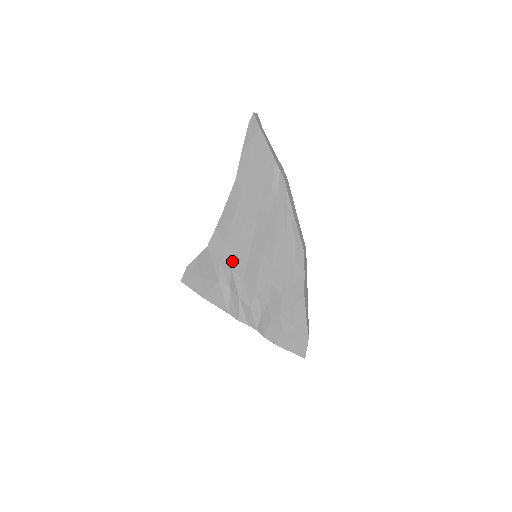
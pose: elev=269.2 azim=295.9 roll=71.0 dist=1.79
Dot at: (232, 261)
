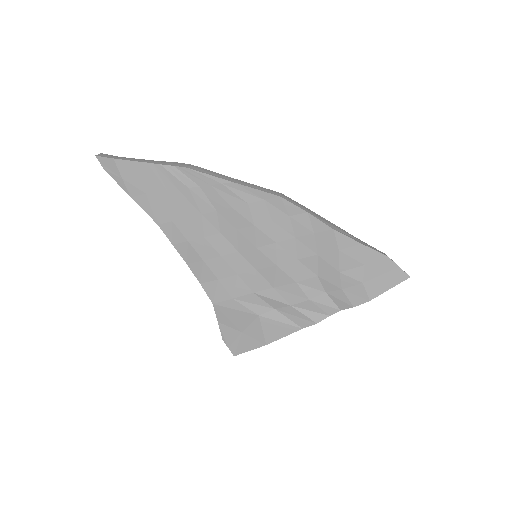
Dot at: (245, 286)
